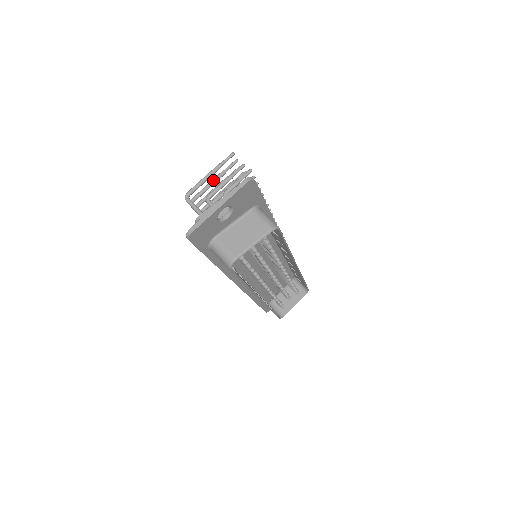
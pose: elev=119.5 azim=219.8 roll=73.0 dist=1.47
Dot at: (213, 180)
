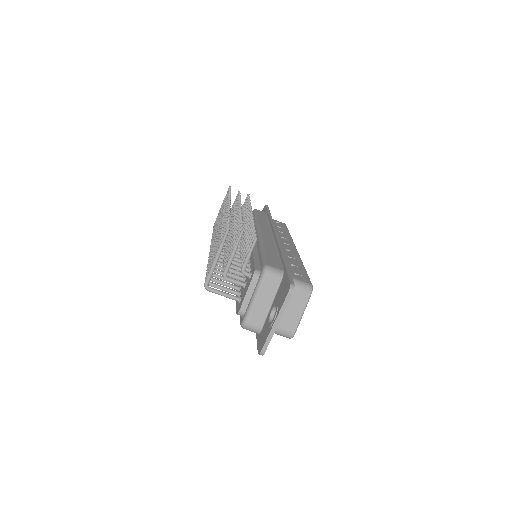
Dot at: occluded
